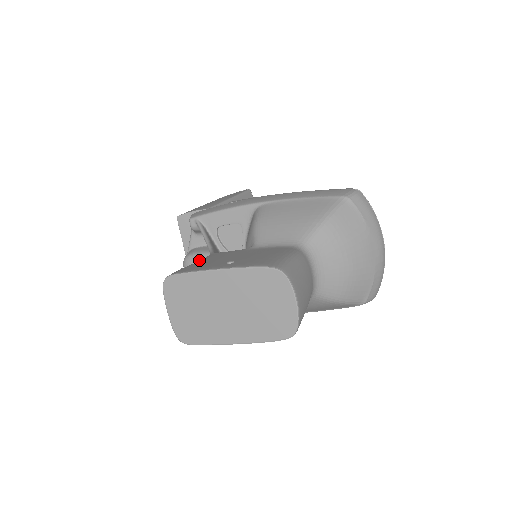
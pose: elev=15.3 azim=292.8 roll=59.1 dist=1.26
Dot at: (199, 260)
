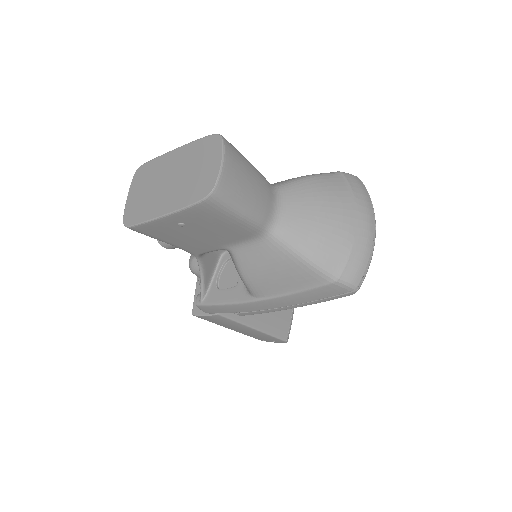
Dot at: occluded
